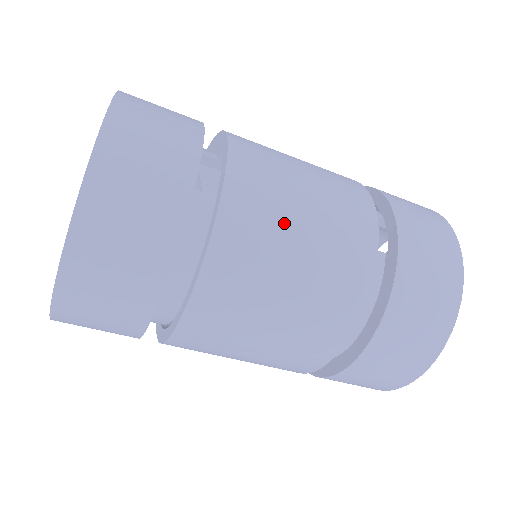
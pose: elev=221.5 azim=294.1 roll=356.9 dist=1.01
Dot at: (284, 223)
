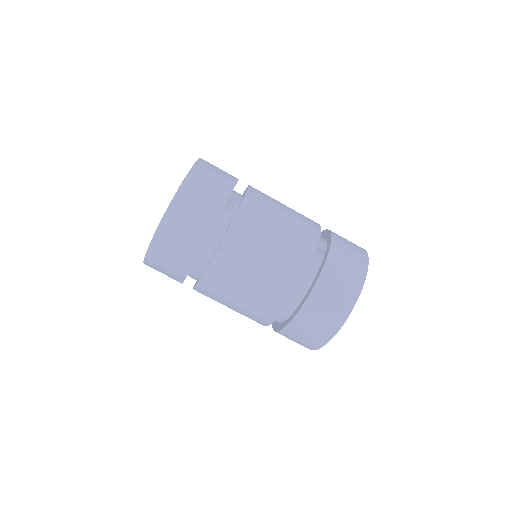
Dot at: (263, 235)
